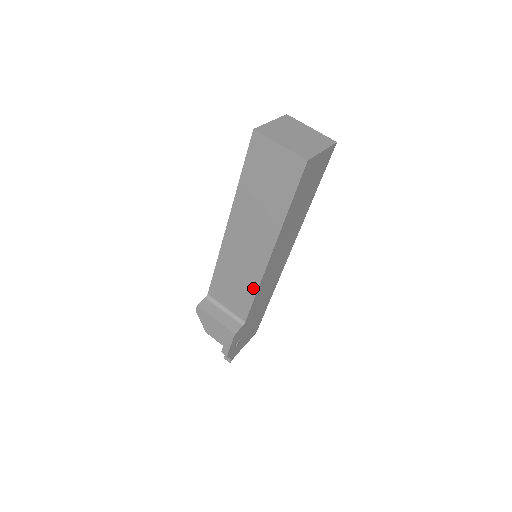
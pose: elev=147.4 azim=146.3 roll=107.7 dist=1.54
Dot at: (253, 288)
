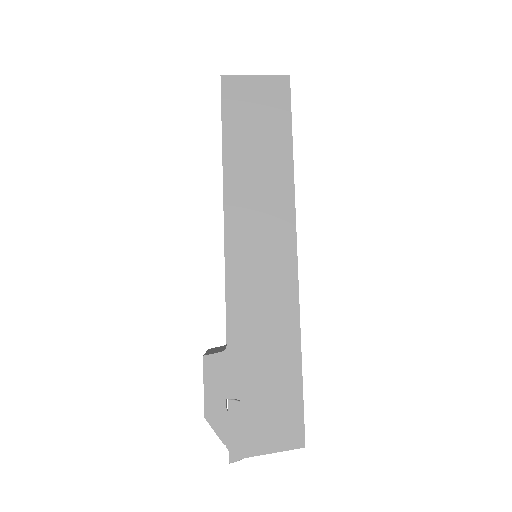
Dot at: (225, 276)
